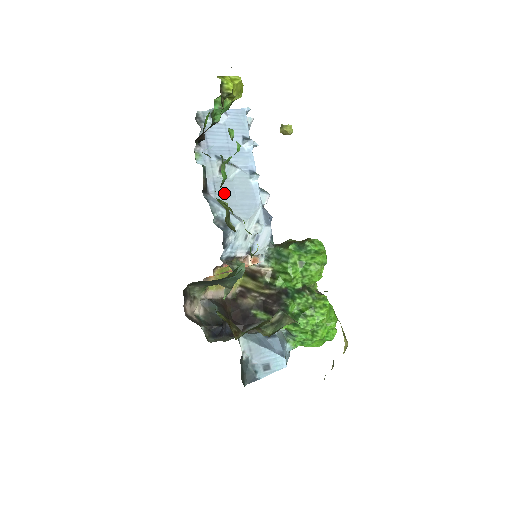
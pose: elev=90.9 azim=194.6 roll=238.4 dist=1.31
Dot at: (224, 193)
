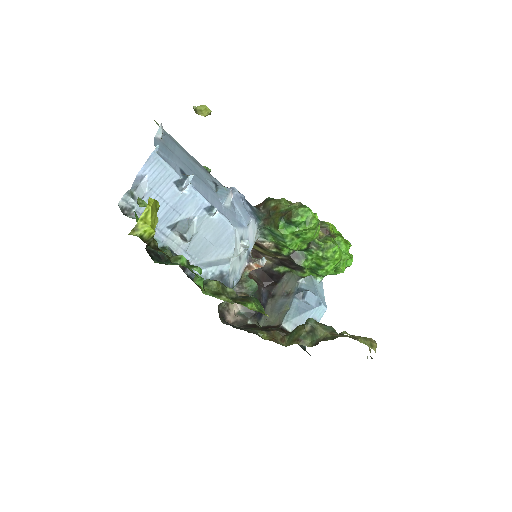
Dot at: (199, 250)
